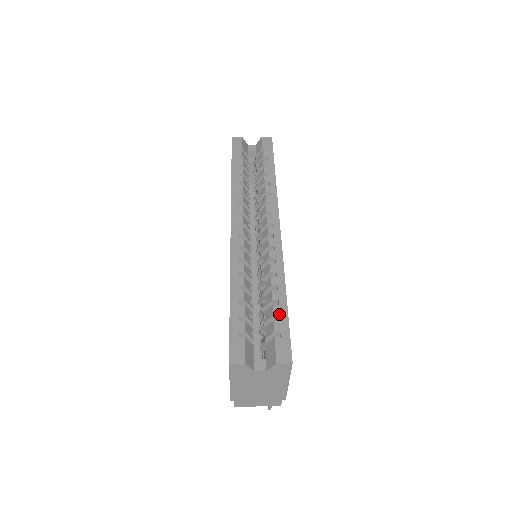
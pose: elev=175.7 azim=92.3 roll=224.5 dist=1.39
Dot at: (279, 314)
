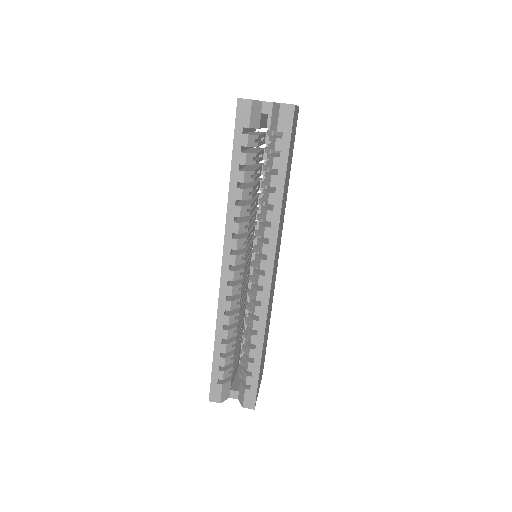
Dot at: (252, 371)
